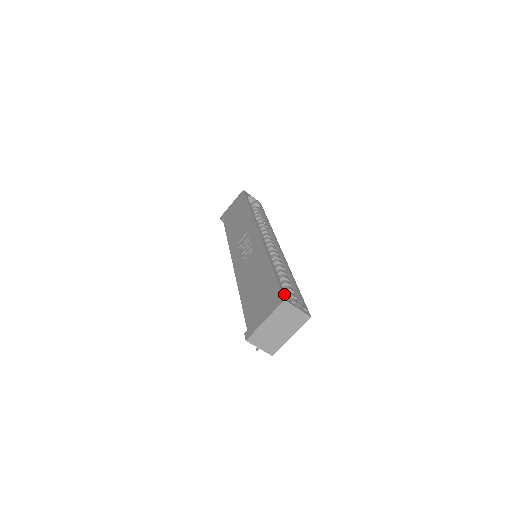
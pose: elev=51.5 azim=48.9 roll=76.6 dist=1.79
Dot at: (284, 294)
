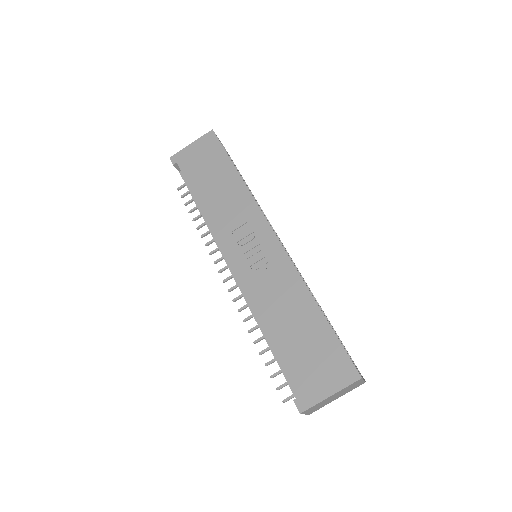
Dot at: (354, 365)
